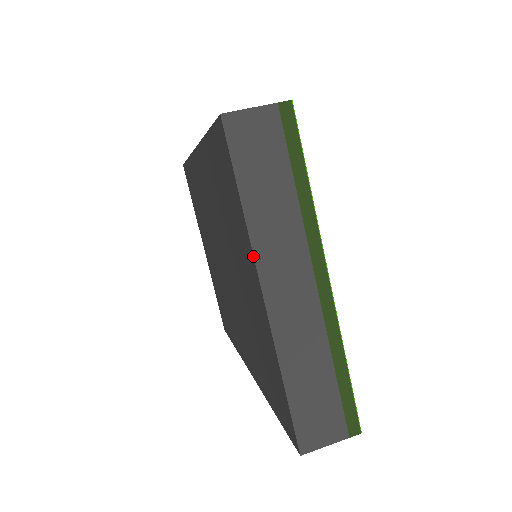
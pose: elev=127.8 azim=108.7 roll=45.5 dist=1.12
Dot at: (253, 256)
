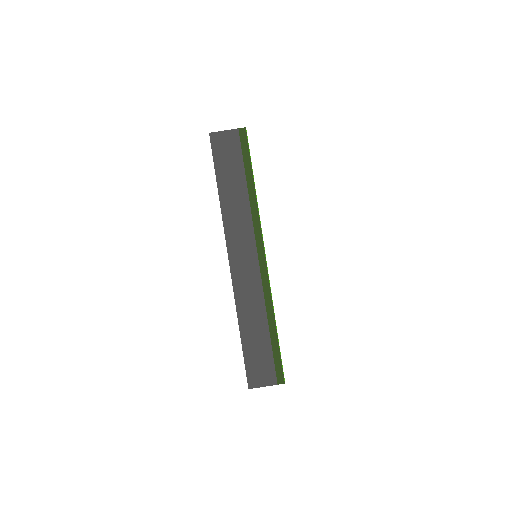
Dot at: occluded
